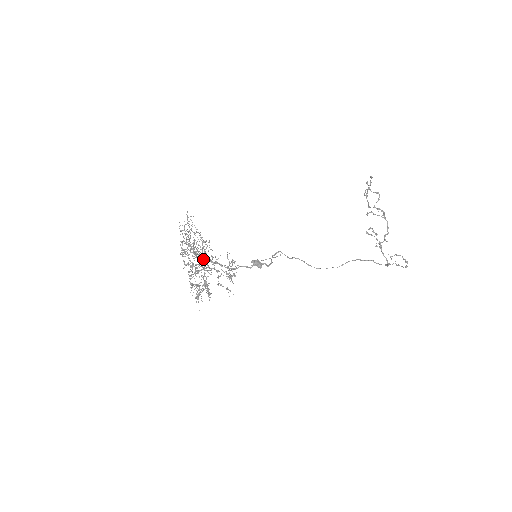
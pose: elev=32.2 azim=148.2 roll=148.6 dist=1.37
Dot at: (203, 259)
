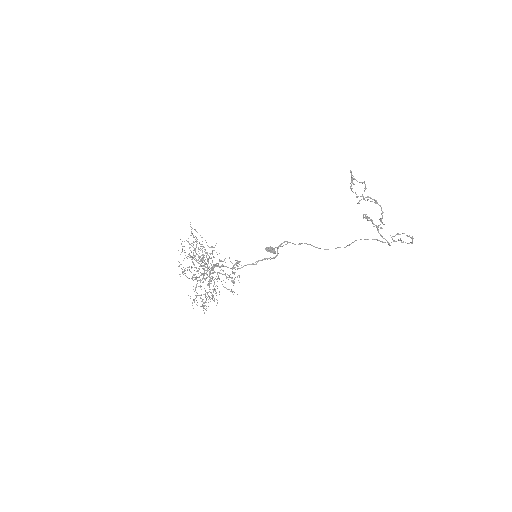
Dot at: (207, 267)
